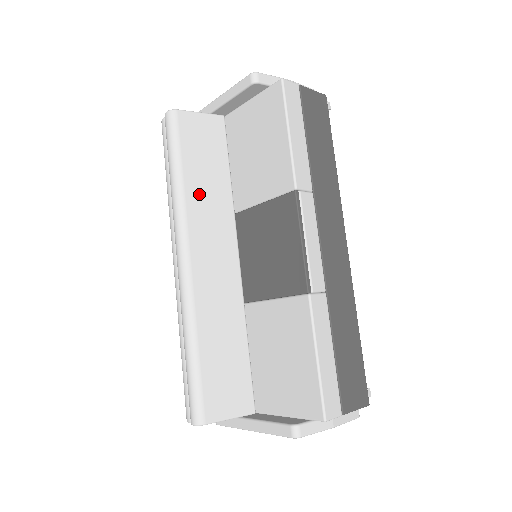
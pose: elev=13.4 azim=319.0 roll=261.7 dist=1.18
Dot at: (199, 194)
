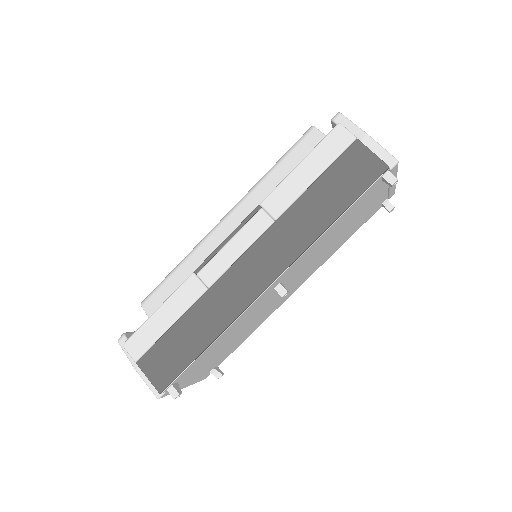
Dot at: (270, 188)
